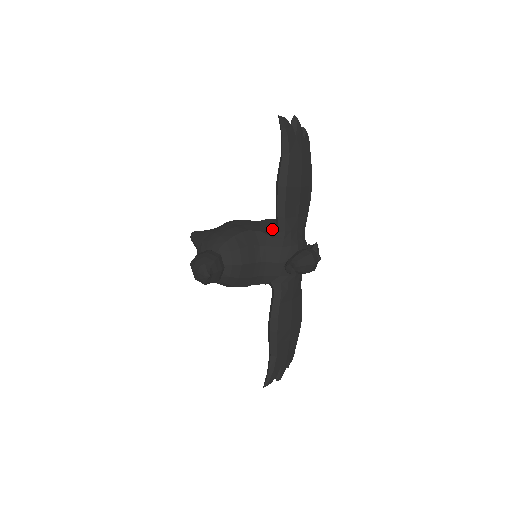
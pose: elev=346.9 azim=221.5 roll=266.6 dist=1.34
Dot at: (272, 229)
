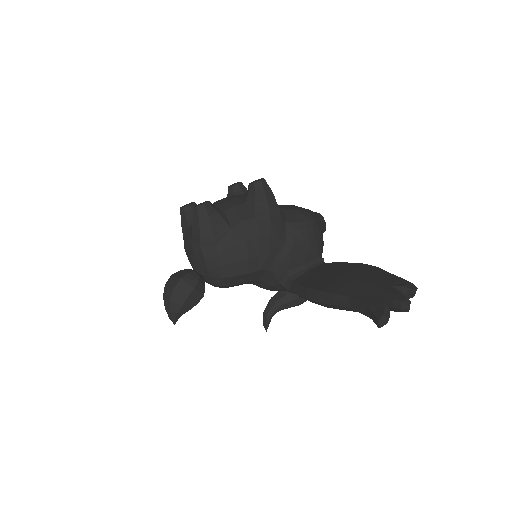
Dot at: (289, 269)
